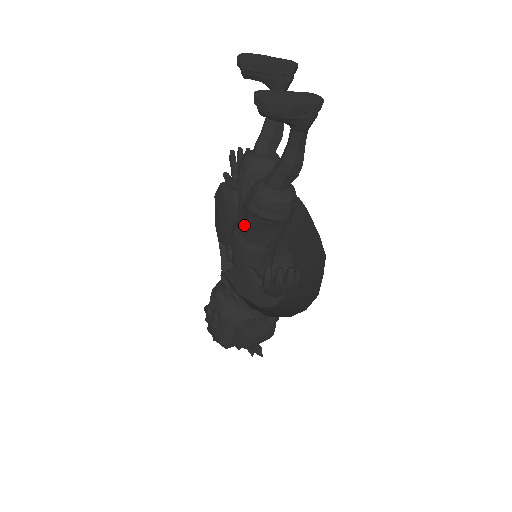
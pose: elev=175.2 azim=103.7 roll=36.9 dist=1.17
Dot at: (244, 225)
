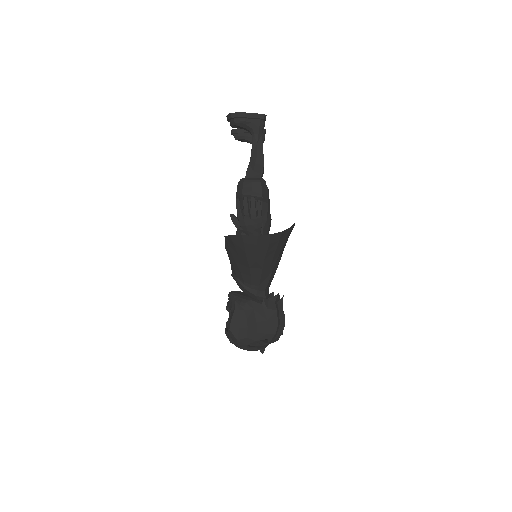
Dot at: occluded
